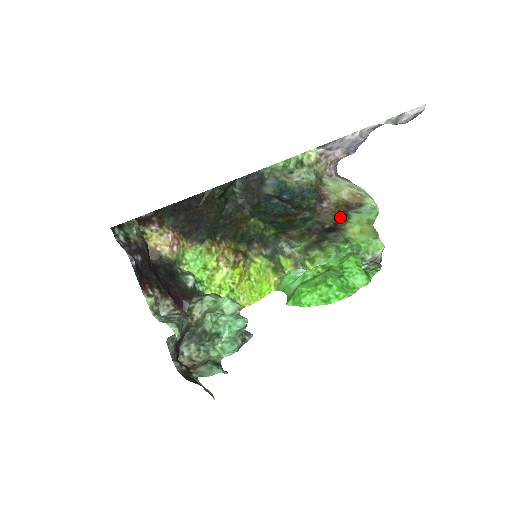
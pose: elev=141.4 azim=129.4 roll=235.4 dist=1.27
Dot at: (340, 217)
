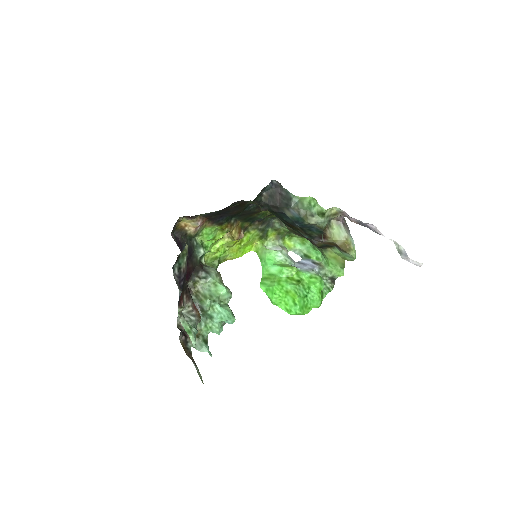
Dot at: (327, 245)
